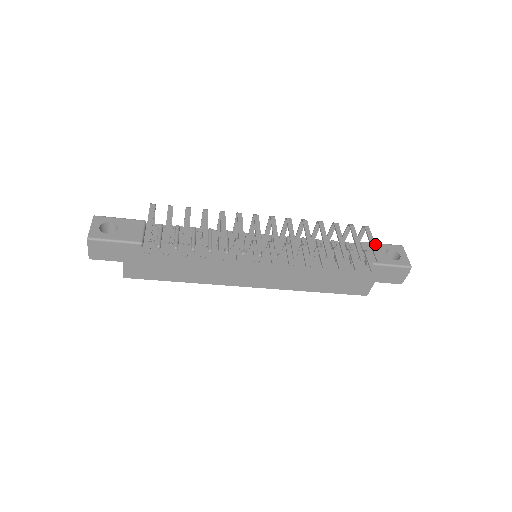
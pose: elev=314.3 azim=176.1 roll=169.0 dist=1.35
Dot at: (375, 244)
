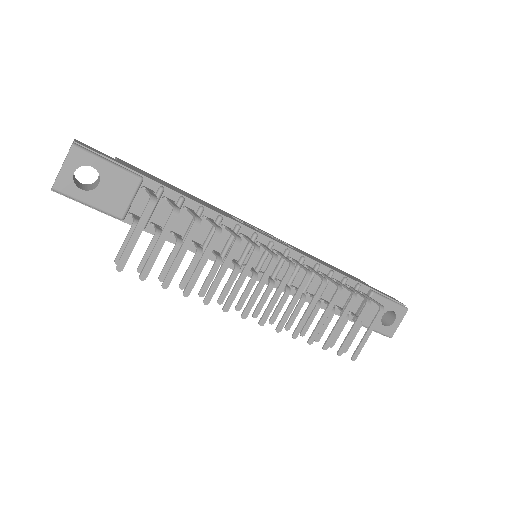
Dot at: occluded
